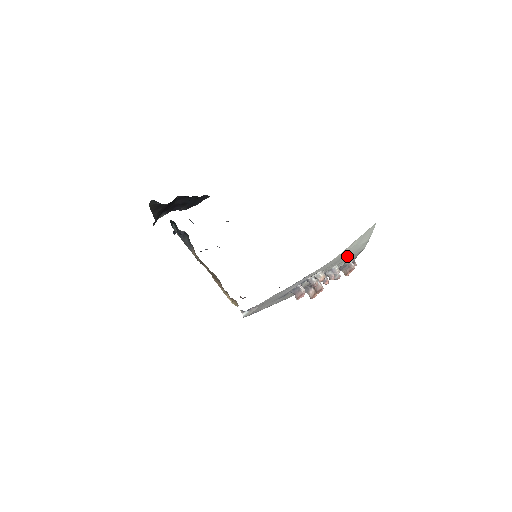
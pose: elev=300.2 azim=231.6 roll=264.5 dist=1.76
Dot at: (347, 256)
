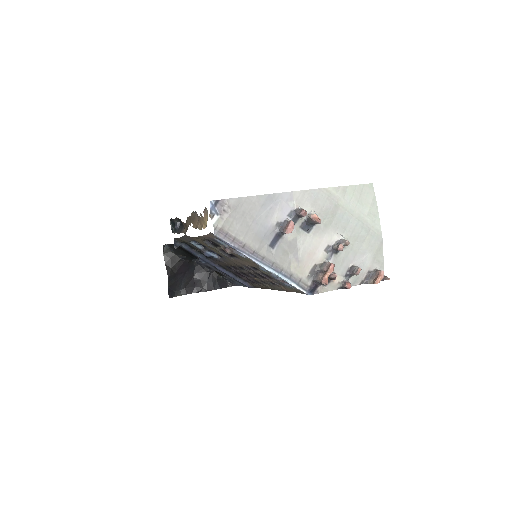
Dot at: (352, 221)
